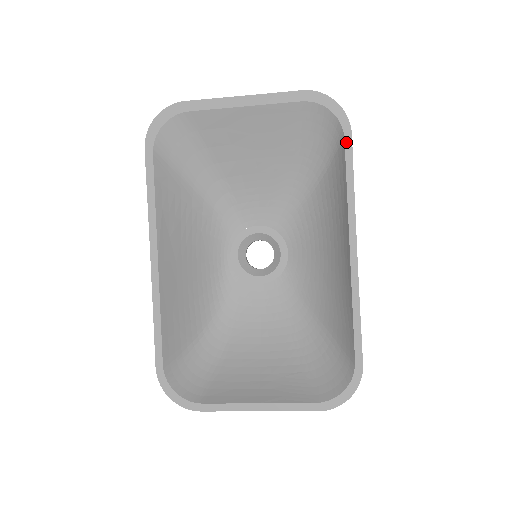
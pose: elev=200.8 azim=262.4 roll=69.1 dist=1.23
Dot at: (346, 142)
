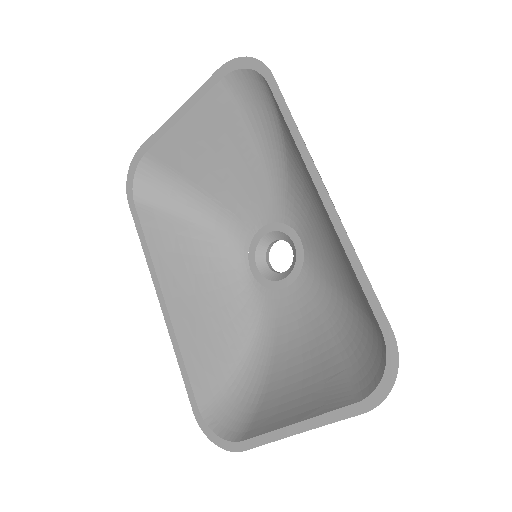
Dot at: (271, 87)
